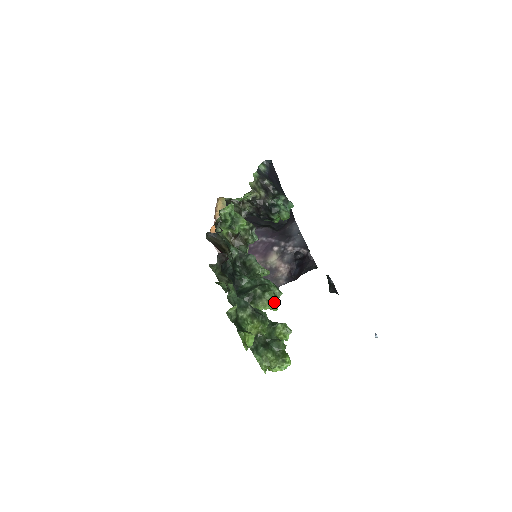
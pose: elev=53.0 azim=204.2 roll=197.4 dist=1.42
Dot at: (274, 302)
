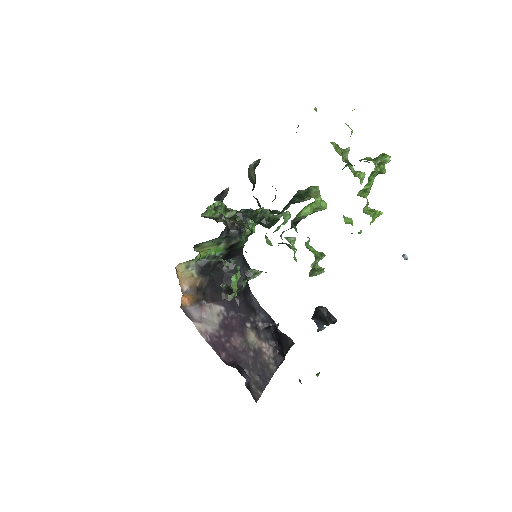
Dot at: occluded
